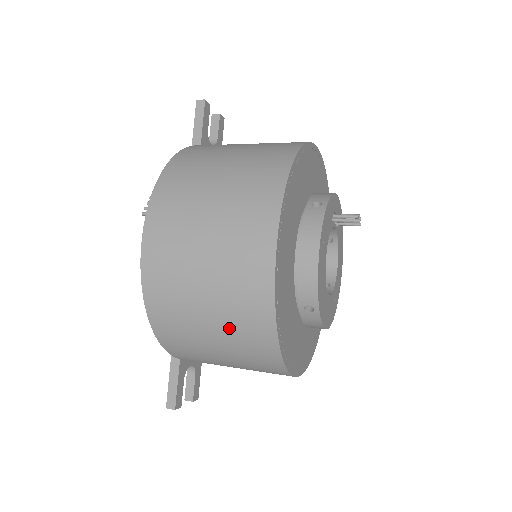
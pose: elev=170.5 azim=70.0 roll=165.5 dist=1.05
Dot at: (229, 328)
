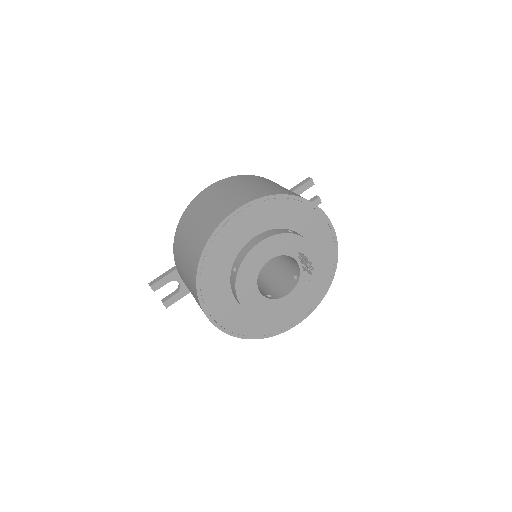
Dot at: (194, 238)
